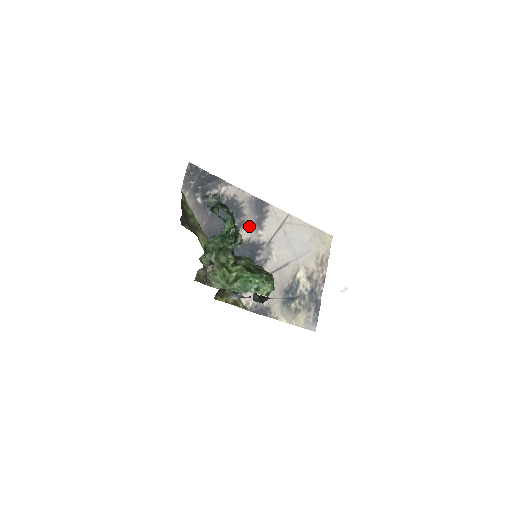
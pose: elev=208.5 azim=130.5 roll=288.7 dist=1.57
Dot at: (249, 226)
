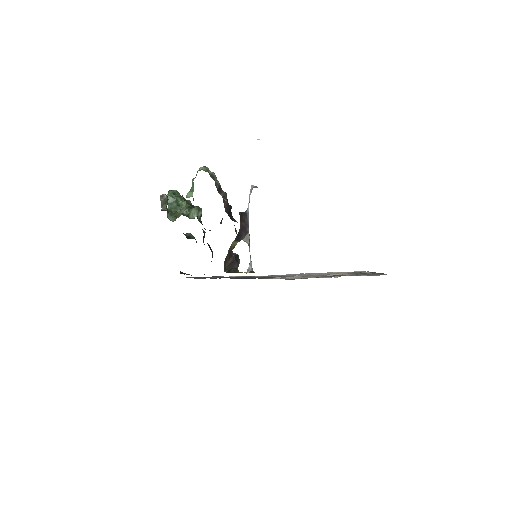
Dot at: occluded
